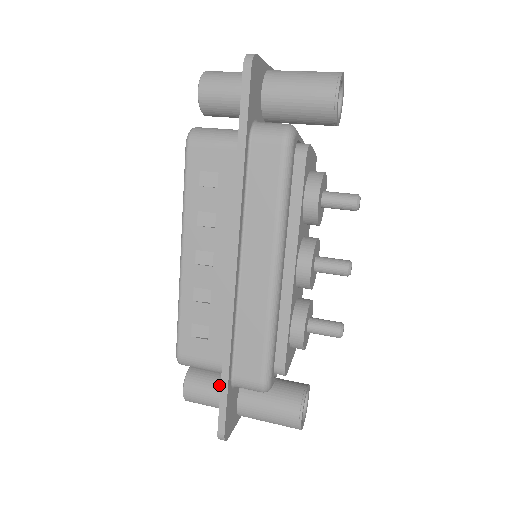
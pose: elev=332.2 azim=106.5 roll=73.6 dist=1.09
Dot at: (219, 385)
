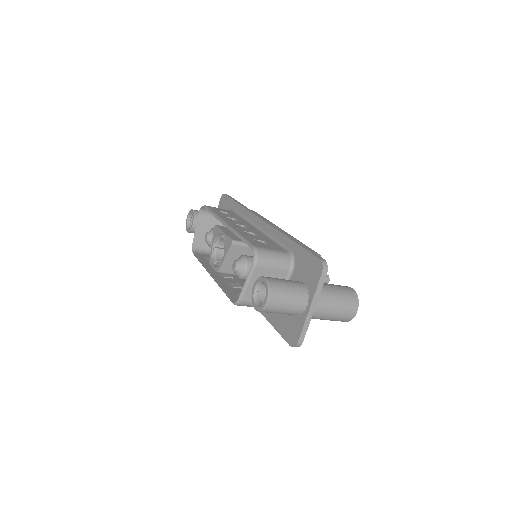
Dot at: occluded
